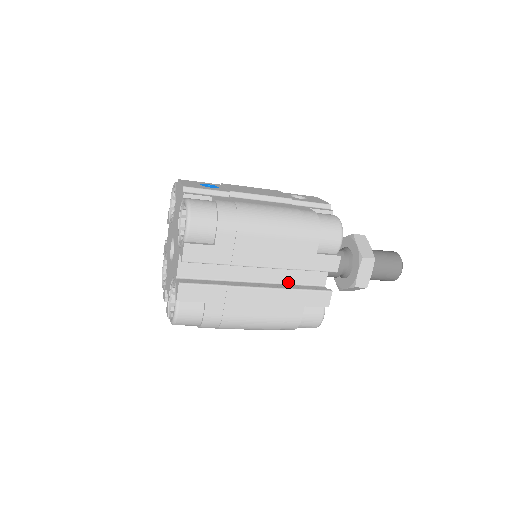
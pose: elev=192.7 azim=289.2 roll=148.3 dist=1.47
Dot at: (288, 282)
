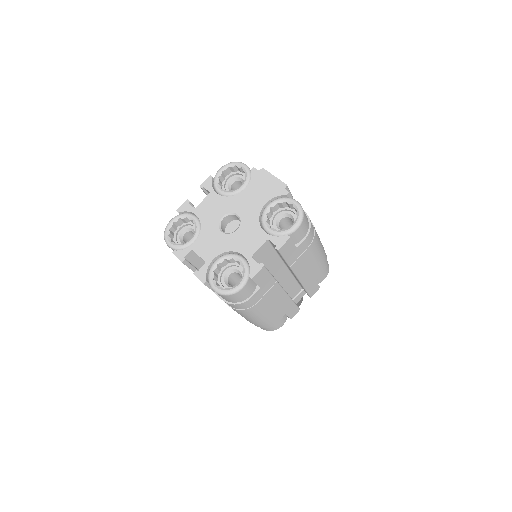
Dot at: occluded
